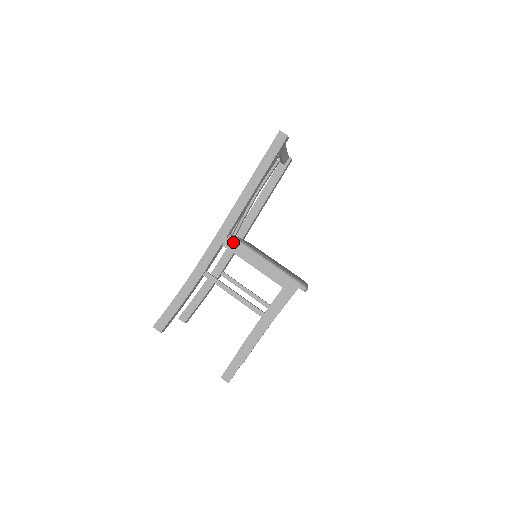
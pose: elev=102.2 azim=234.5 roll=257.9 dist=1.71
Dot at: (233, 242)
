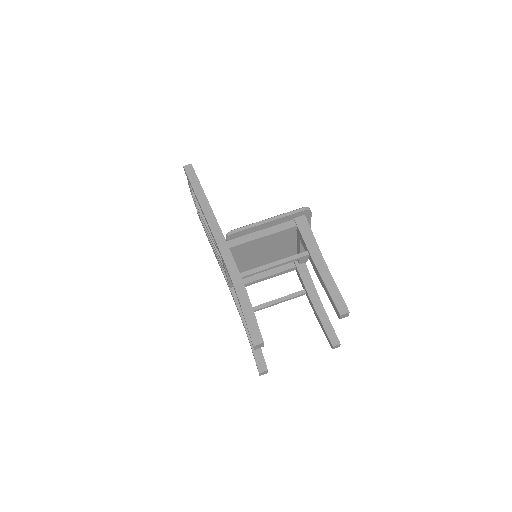
Dot at: (234, 233)
